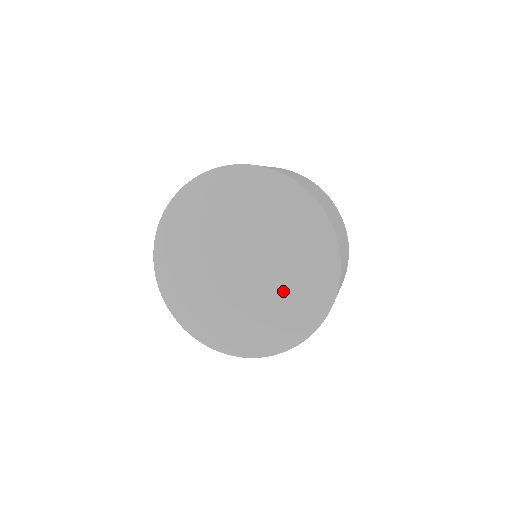
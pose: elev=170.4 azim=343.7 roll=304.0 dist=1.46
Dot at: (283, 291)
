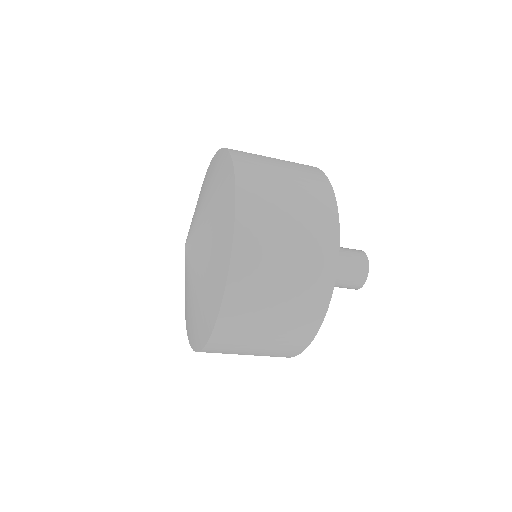
Dot at: (203, 267)
